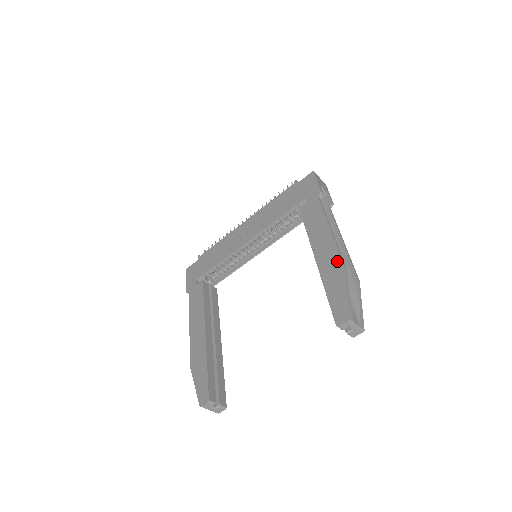
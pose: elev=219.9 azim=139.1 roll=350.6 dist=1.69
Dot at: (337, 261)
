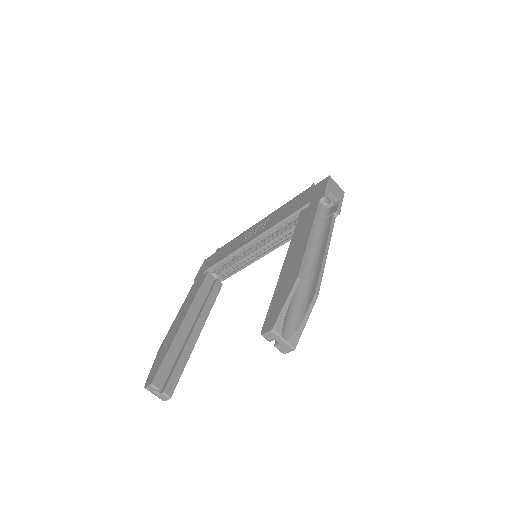
Dot at: (296, 268)
